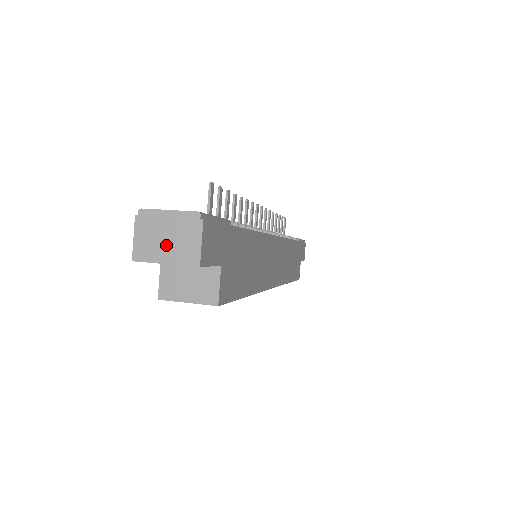
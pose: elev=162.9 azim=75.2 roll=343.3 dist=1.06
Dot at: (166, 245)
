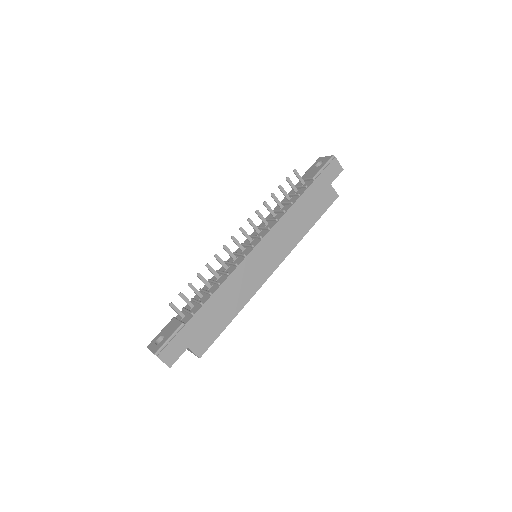
Dot at: occluded
